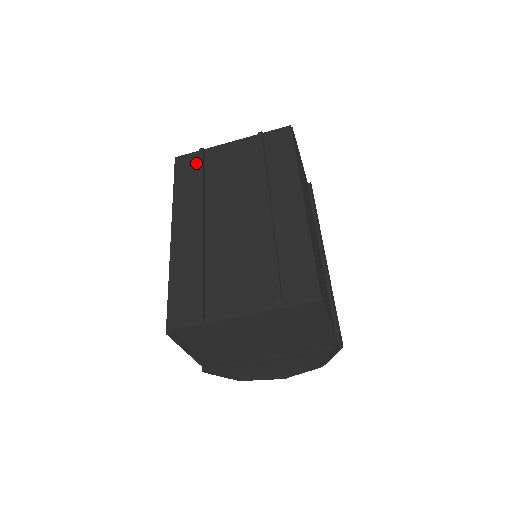
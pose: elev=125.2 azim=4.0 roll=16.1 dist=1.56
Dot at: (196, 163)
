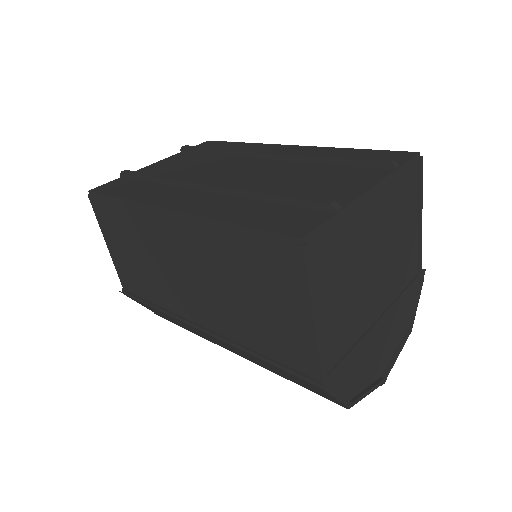
Dot at: (128, 181)
